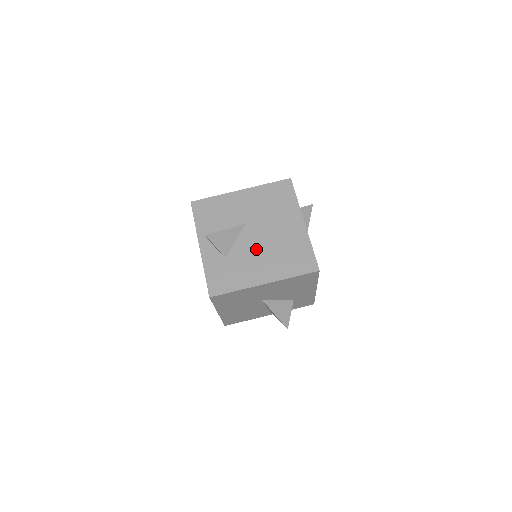
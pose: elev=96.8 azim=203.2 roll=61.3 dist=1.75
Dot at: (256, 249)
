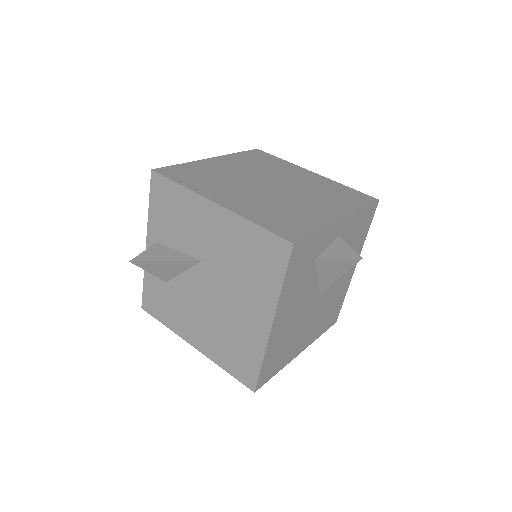
Dot at: (200, 303)
